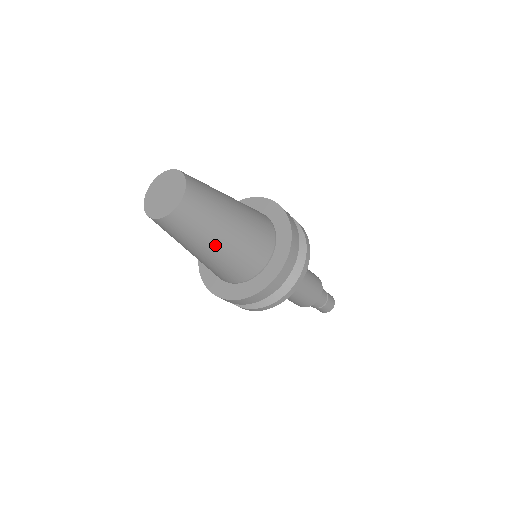
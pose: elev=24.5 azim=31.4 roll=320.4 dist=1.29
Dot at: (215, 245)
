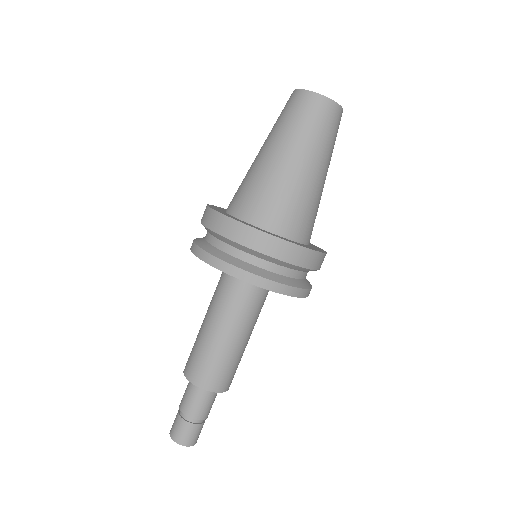
Dot at: (324, 171)
